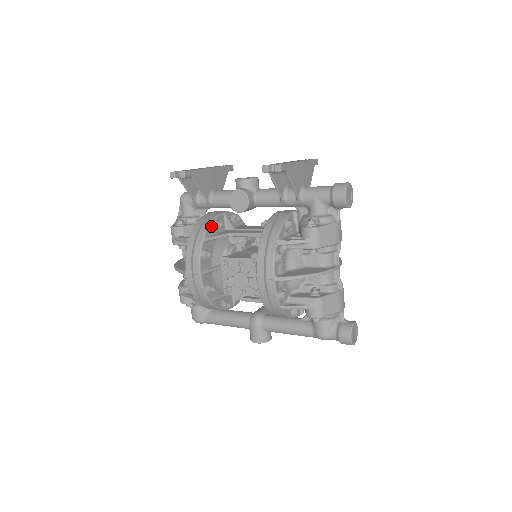
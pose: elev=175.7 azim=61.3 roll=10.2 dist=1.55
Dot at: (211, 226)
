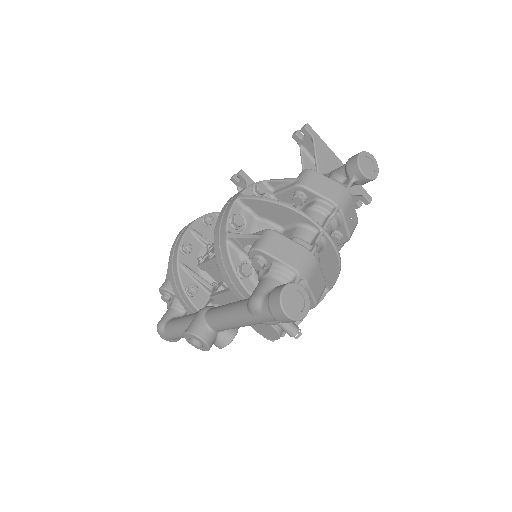
Dot at: occluded
